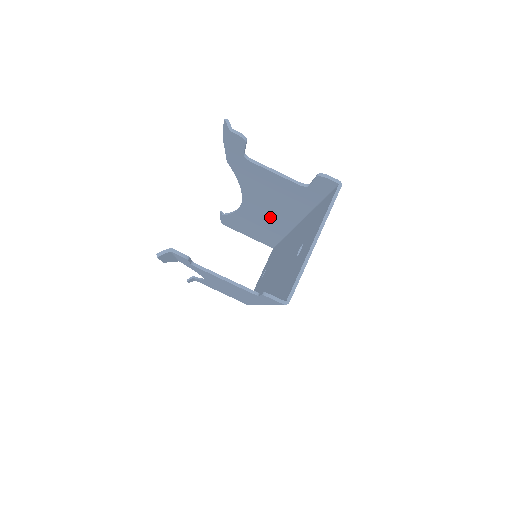
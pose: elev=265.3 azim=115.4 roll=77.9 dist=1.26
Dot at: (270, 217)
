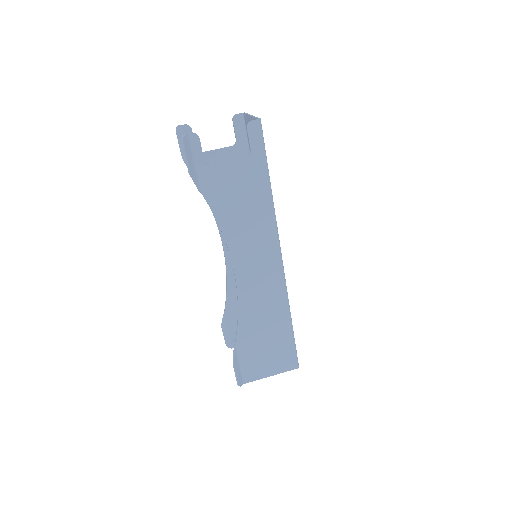
Dot at: occluded
